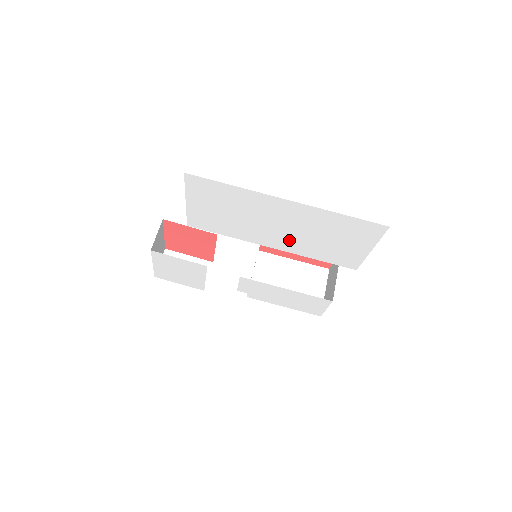
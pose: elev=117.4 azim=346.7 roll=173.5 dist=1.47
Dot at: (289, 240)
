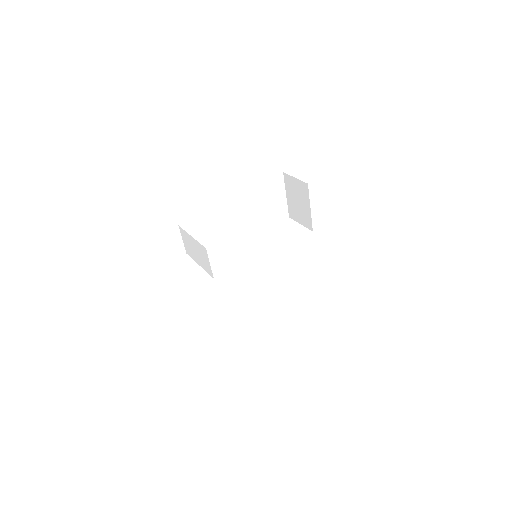
Dot at: occluded
